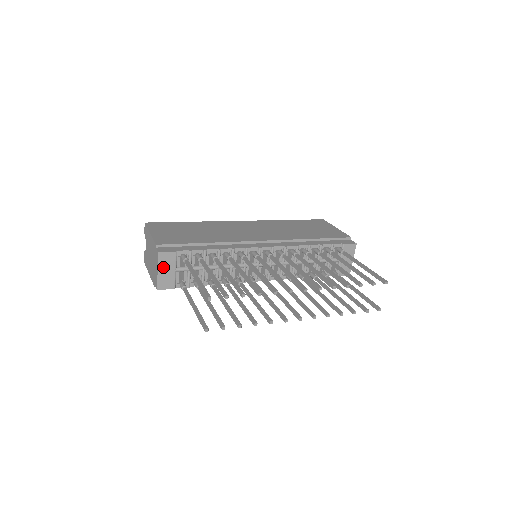
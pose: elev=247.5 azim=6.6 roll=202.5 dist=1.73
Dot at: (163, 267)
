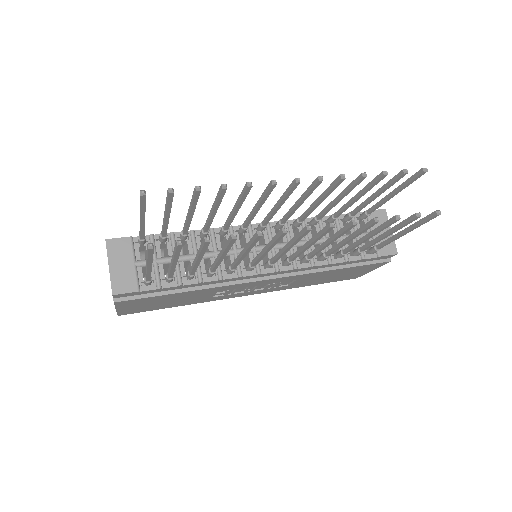
Dot at: (116, 260)
